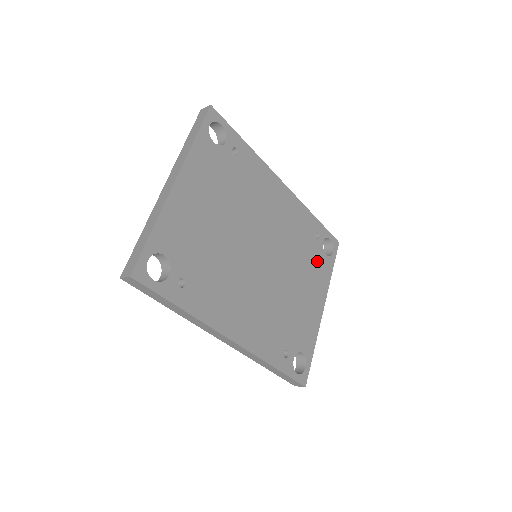
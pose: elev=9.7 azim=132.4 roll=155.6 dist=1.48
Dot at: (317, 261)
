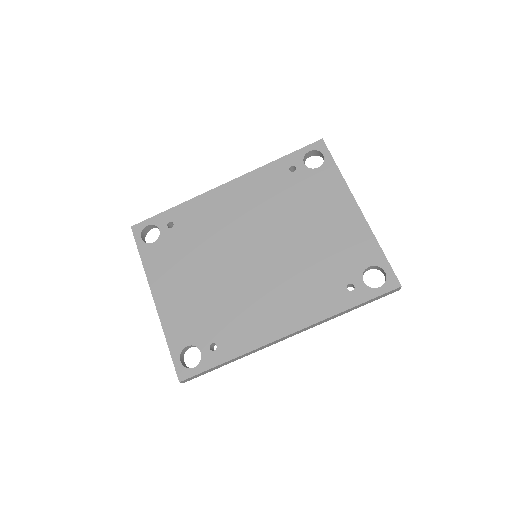
Dot at: (313, 185)
